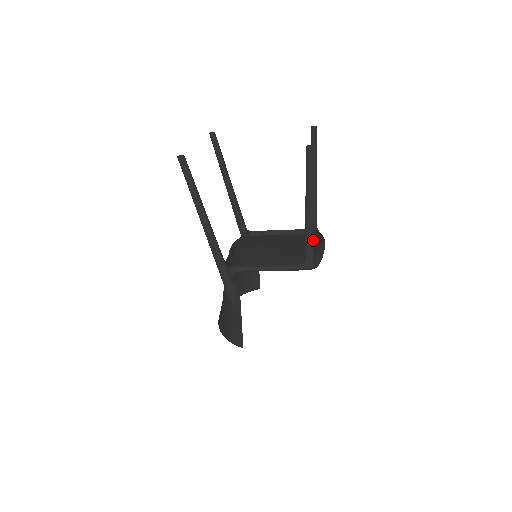
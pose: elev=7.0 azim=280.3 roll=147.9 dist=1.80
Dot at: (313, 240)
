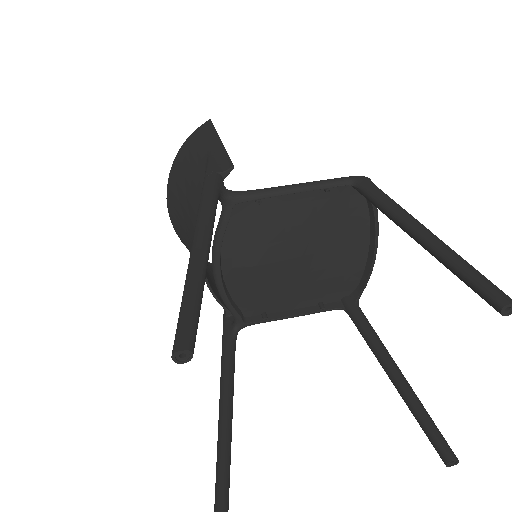
Dot at: occluded
